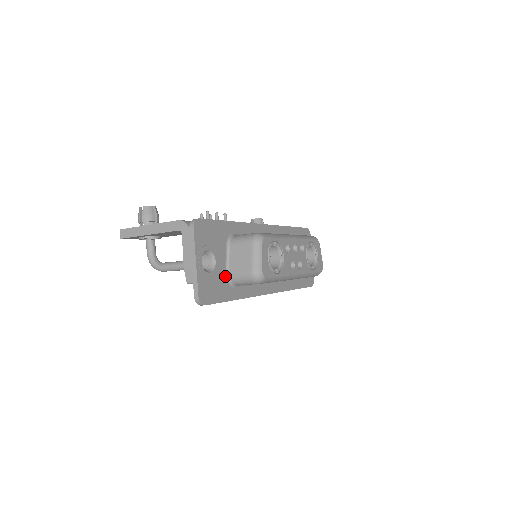
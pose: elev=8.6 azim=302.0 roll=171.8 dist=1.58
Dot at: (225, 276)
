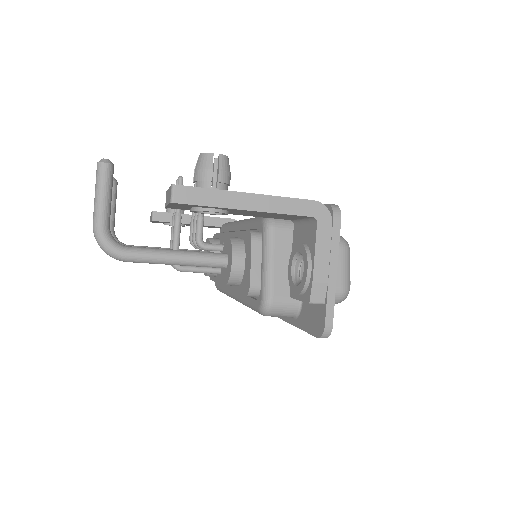
Dot at: occluded
